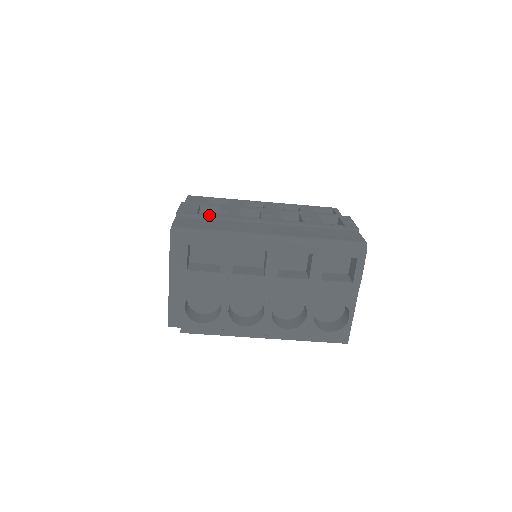
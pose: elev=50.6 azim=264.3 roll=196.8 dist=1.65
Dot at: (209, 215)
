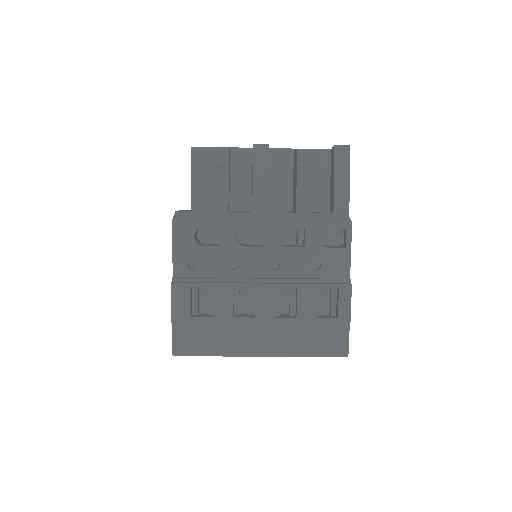
Dot at: (203, 320)
